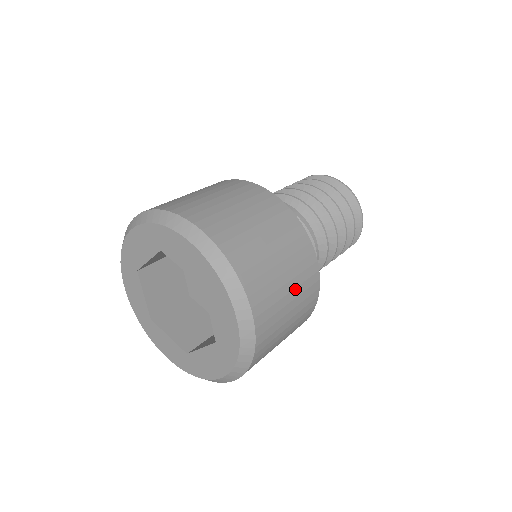
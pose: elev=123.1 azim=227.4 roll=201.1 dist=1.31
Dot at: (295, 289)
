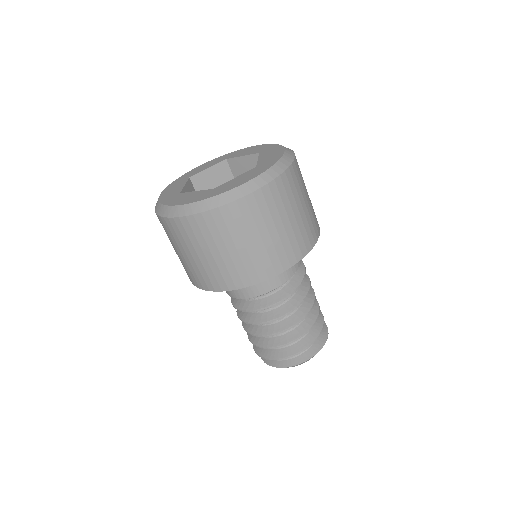
Dot at: occluded
